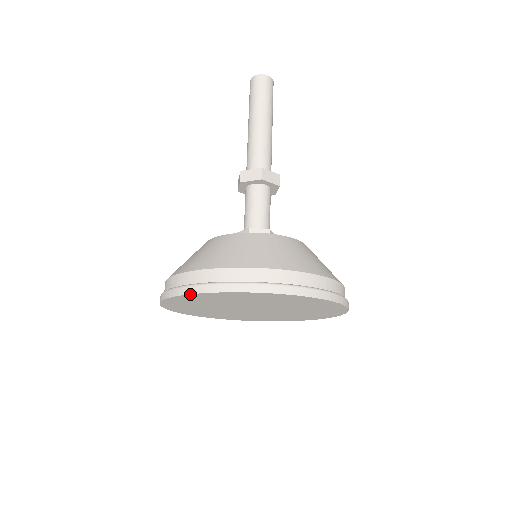
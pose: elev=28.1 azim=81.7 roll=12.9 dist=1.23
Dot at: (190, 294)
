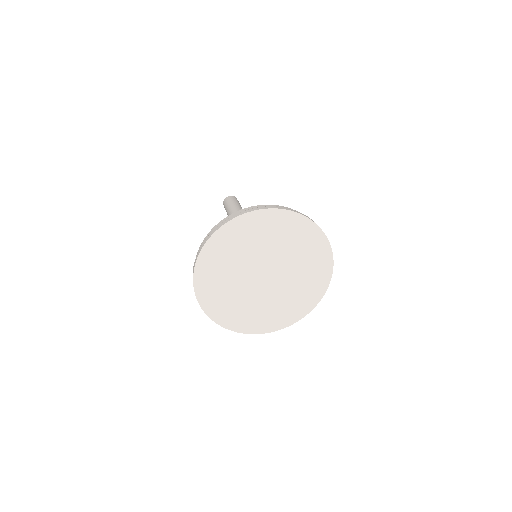
Dot at: (277, 209)
